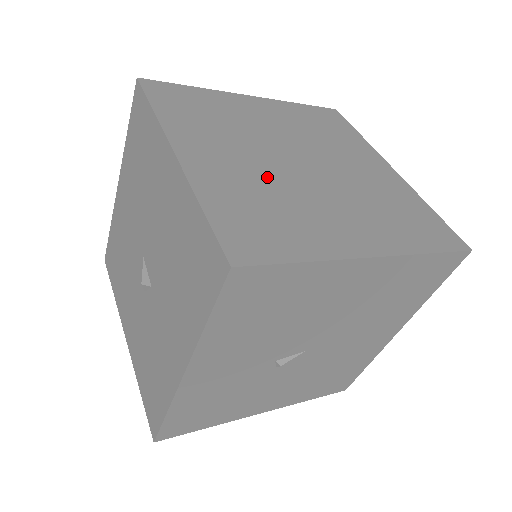
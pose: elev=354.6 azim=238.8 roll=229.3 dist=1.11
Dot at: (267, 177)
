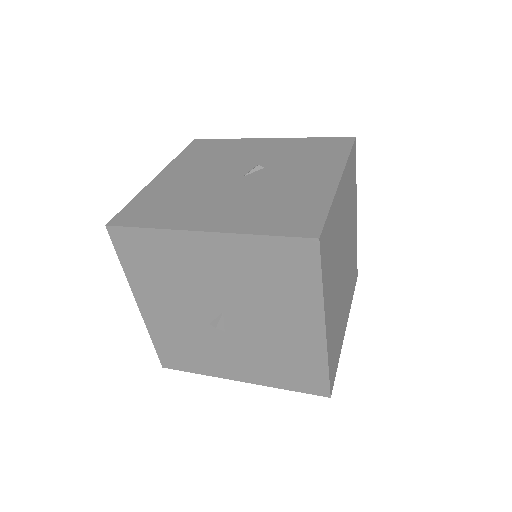
Dot at: (338, 303)
